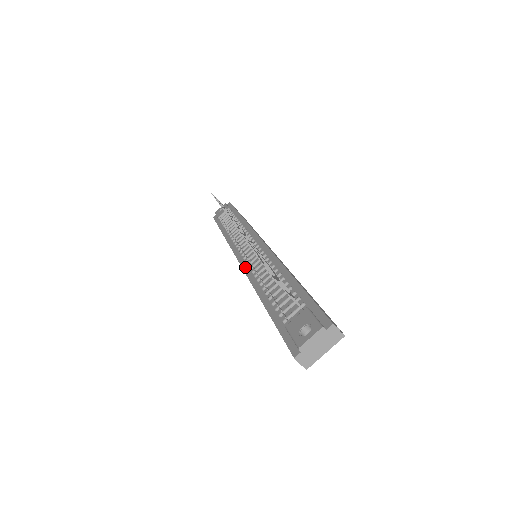
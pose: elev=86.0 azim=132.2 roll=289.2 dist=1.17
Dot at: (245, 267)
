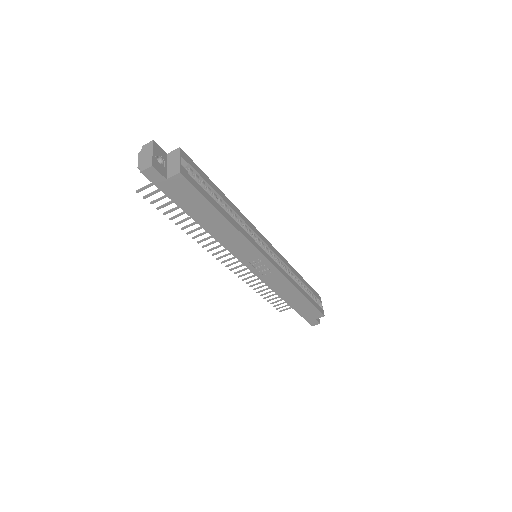
Dot at: (237, 258)
